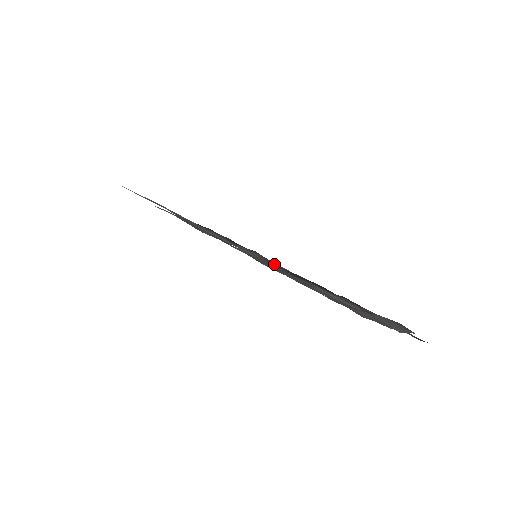
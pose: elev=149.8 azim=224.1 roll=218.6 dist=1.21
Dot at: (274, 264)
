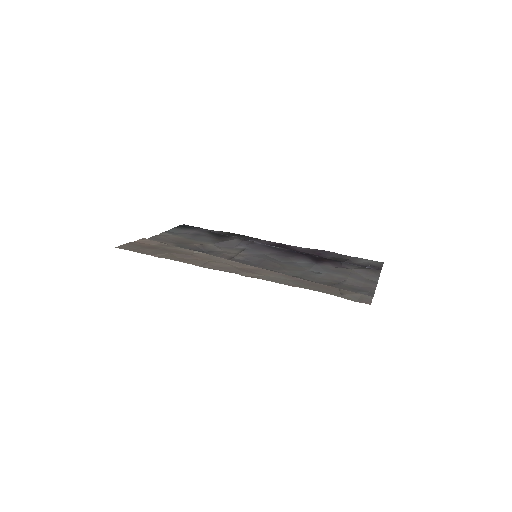
Dot at: (262, 248)
